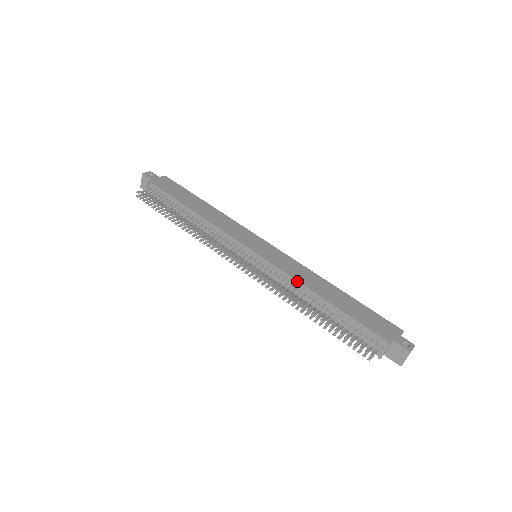
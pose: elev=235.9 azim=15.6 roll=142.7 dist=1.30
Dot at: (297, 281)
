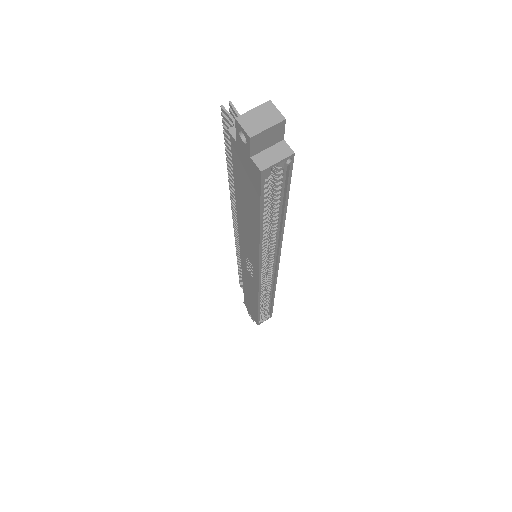
Dot at: occluded
